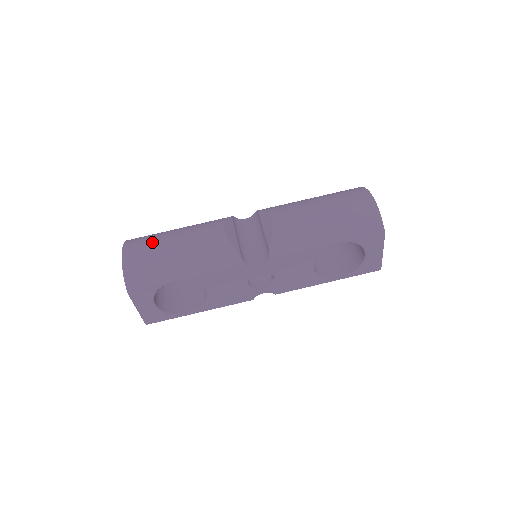
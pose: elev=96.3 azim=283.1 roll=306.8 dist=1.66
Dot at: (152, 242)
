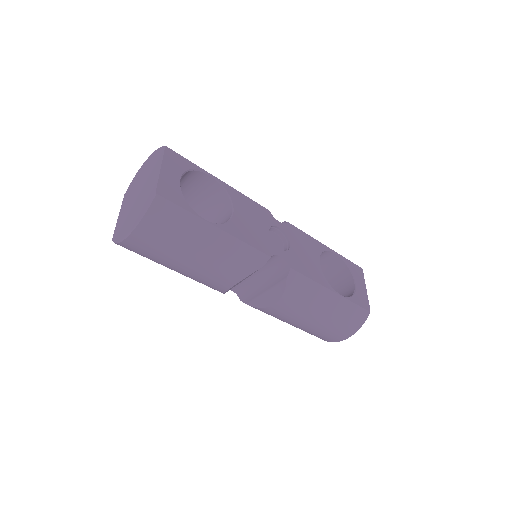
Dot at: (167, 247)
